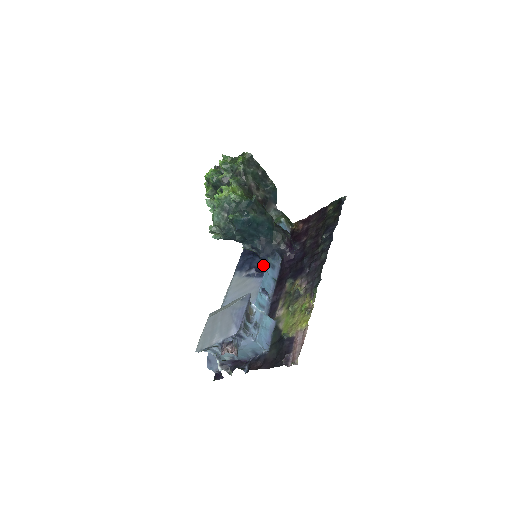
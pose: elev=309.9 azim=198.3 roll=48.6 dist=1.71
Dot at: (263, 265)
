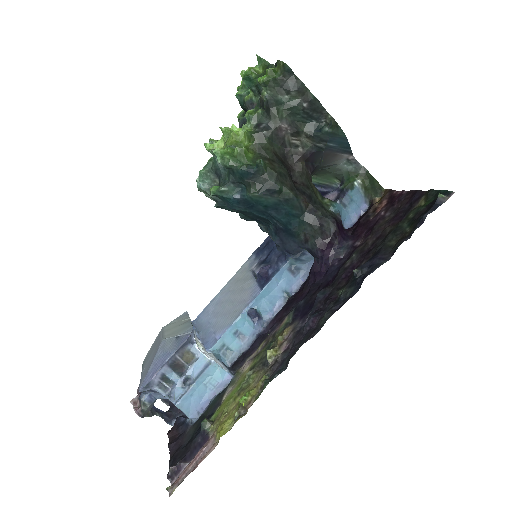
Dot at: (276, 266)
